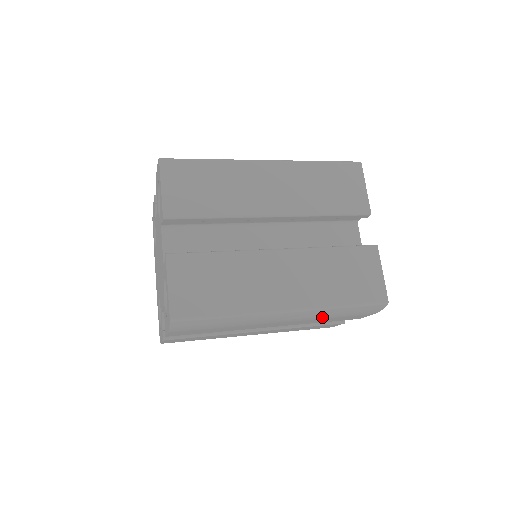
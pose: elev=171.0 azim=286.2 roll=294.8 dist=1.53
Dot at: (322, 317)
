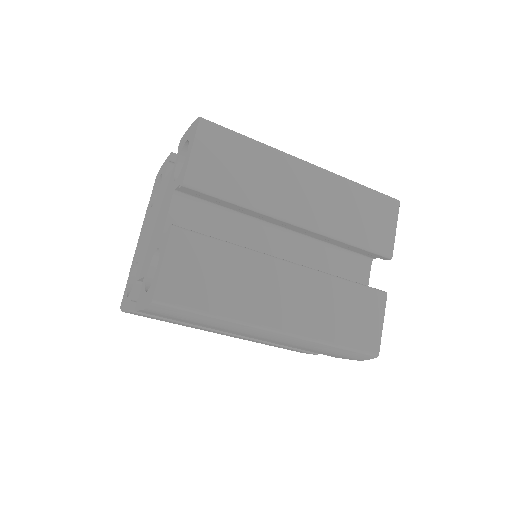
Dot at: (307, 347)
